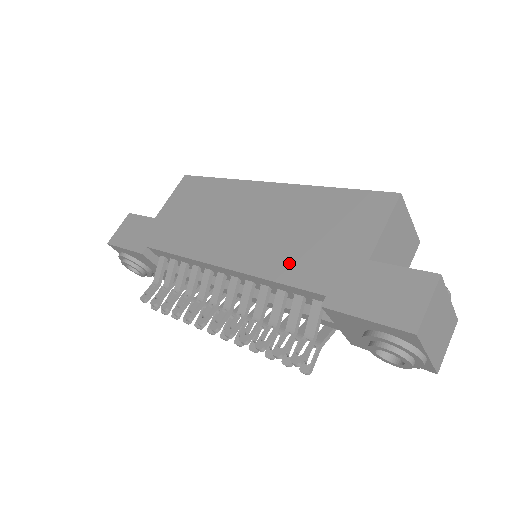
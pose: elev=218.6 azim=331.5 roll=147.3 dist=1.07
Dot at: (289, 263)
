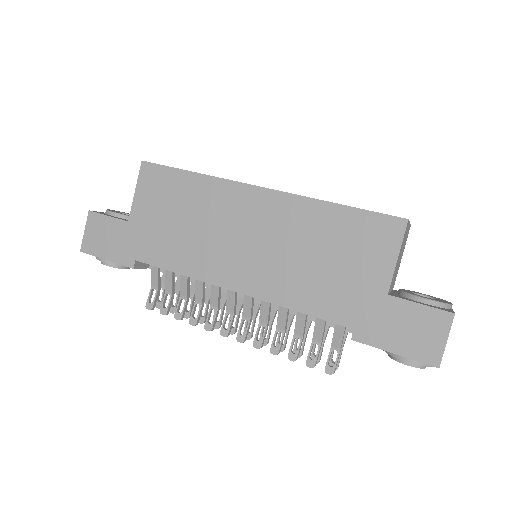
Dot at: (309, 292)
